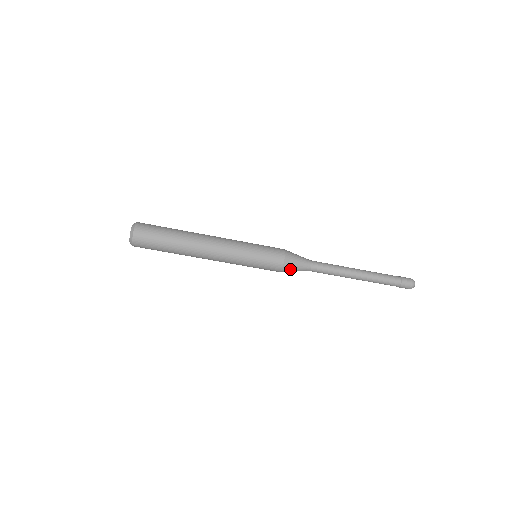
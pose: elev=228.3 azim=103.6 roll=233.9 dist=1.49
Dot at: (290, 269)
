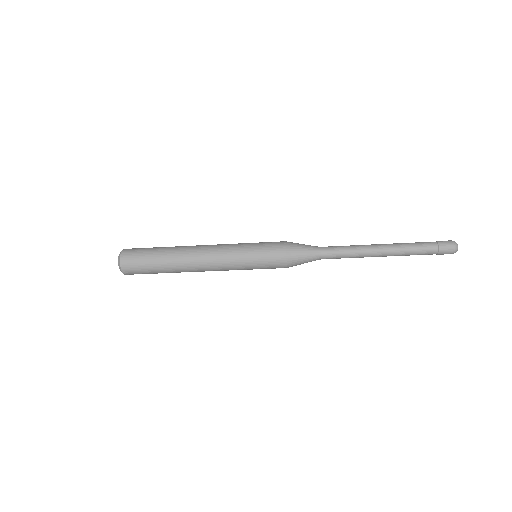
Dot at: occluded
